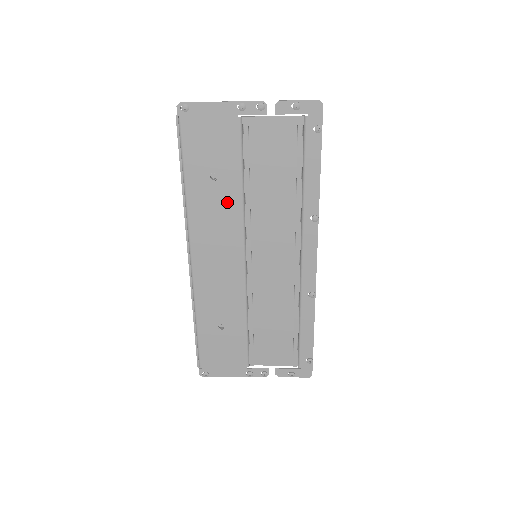
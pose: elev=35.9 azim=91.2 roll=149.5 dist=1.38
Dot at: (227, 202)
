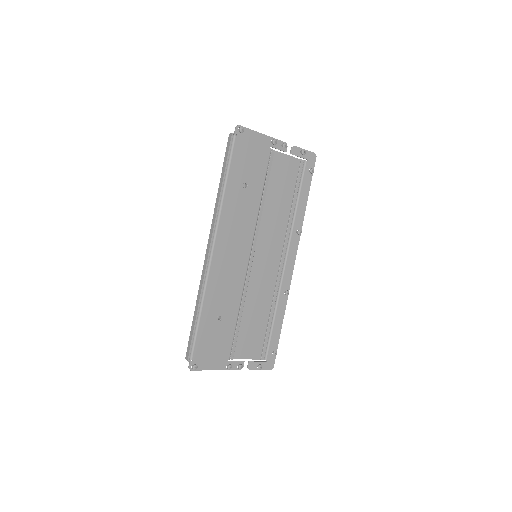
Dot at: (249, 207)
